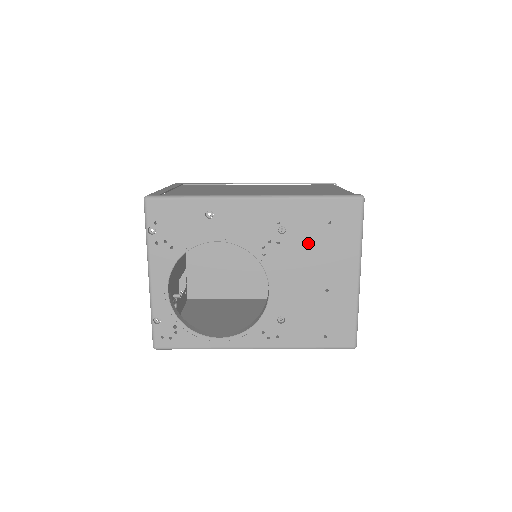
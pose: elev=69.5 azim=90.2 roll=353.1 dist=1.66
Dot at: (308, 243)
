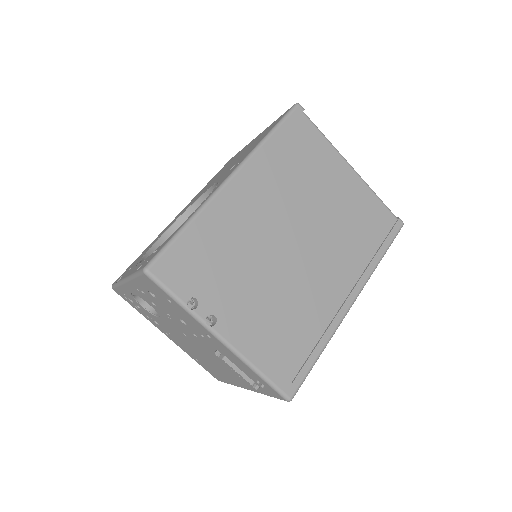
Dot at: occluded
